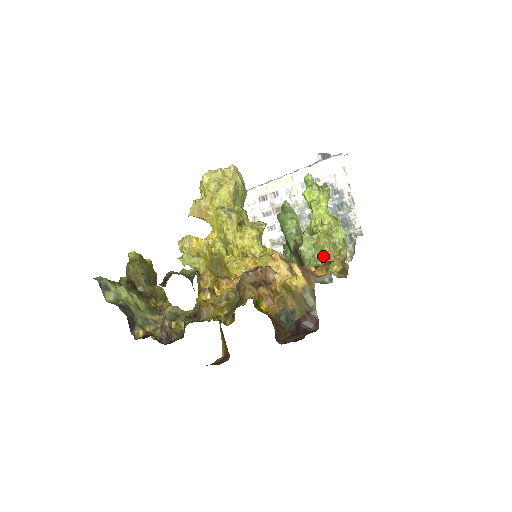
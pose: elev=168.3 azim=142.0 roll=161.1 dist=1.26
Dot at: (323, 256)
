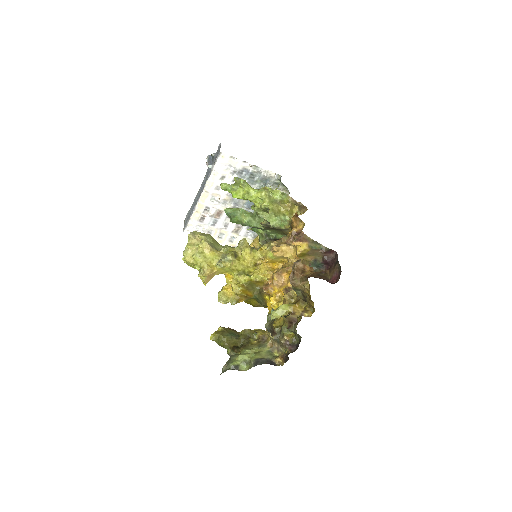
Dot at: (284, 214)
